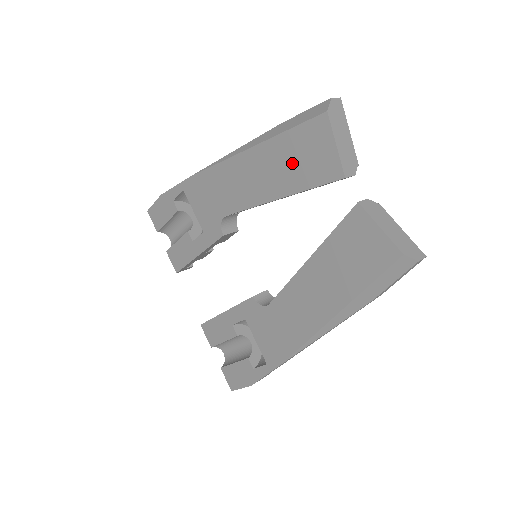
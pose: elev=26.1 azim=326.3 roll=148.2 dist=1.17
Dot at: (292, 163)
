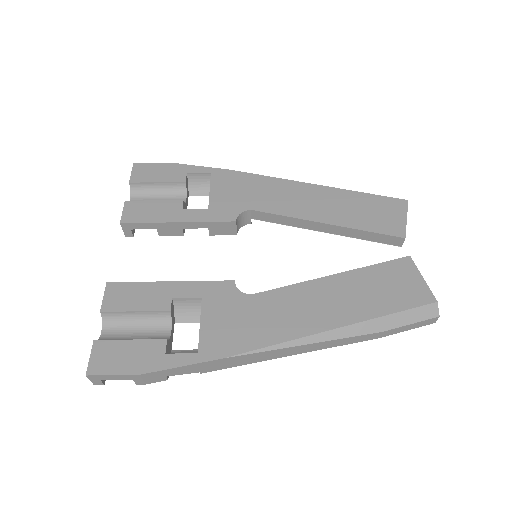
Dot at: (360, 210)
